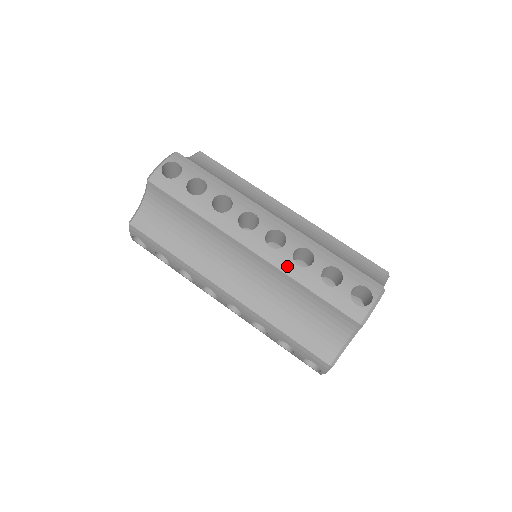
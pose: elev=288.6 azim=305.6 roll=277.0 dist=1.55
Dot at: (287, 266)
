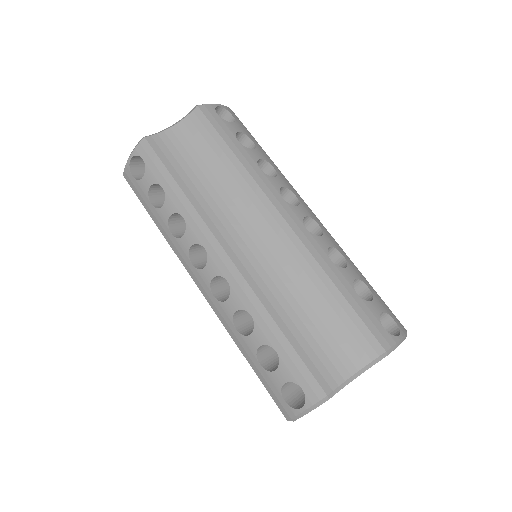
Dot at: (320, 255)
